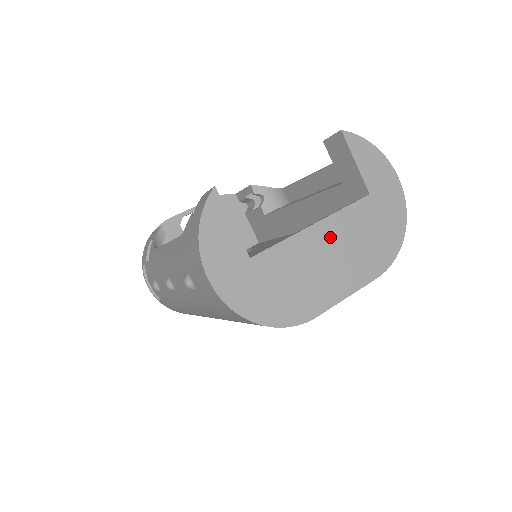
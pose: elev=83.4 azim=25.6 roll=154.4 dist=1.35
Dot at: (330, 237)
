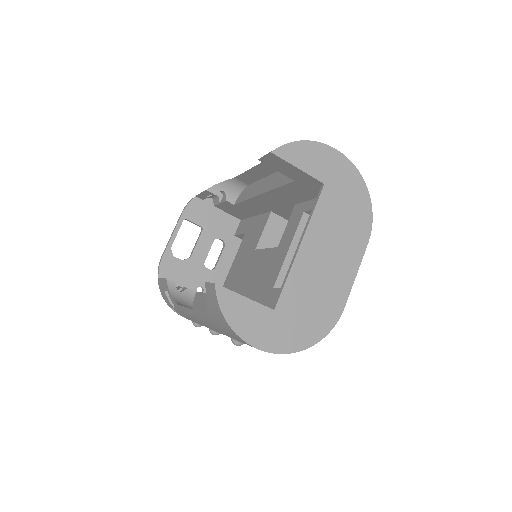
Dot at: (317, 244)
